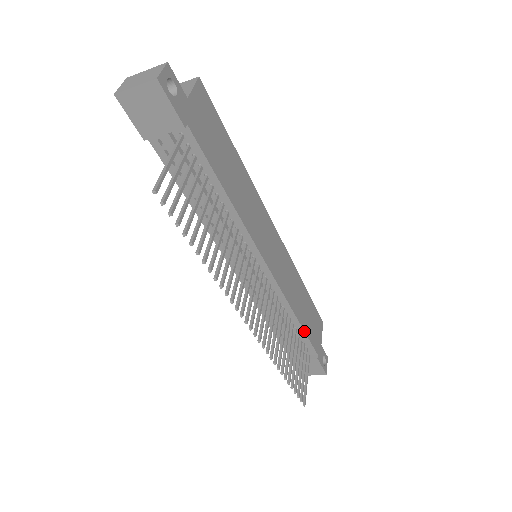
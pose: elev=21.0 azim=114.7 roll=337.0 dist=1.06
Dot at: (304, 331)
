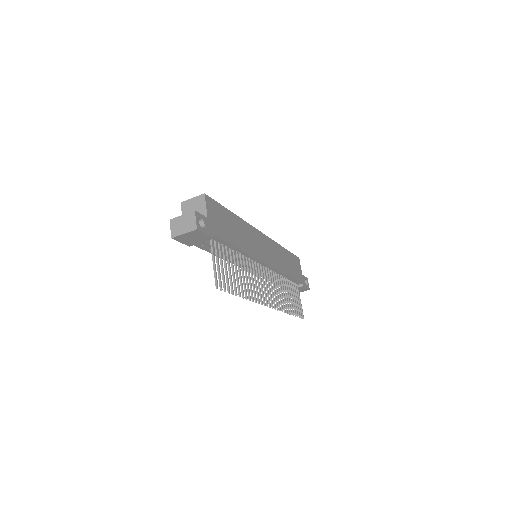
Dot at: (292, 278)
